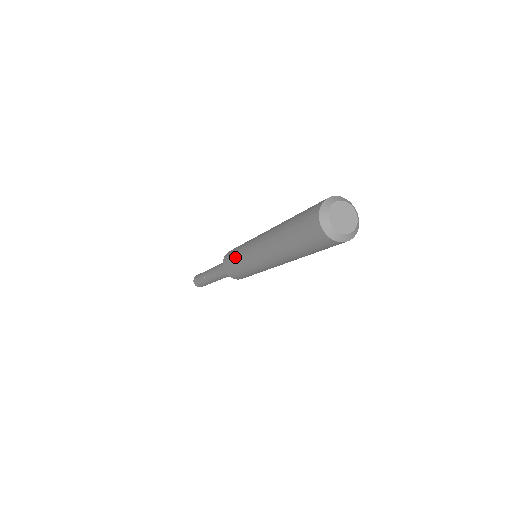
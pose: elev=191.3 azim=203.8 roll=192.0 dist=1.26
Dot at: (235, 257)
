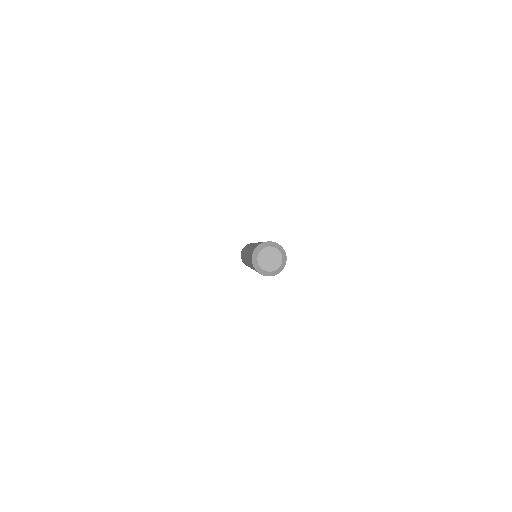
Dot at: (242, 253)
